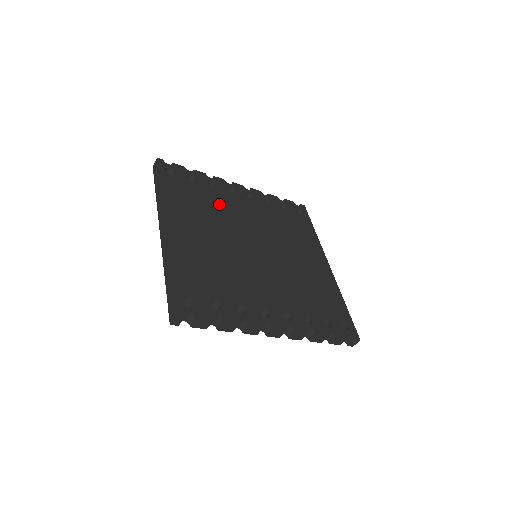
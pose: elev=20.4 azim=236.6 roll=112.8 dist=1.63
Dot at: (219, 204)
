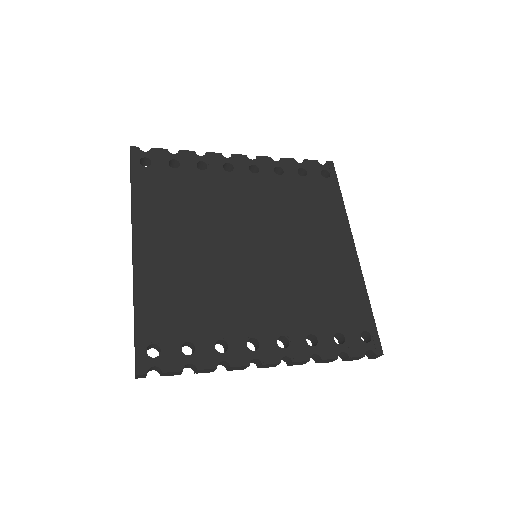
Dot at: (209, 195)
